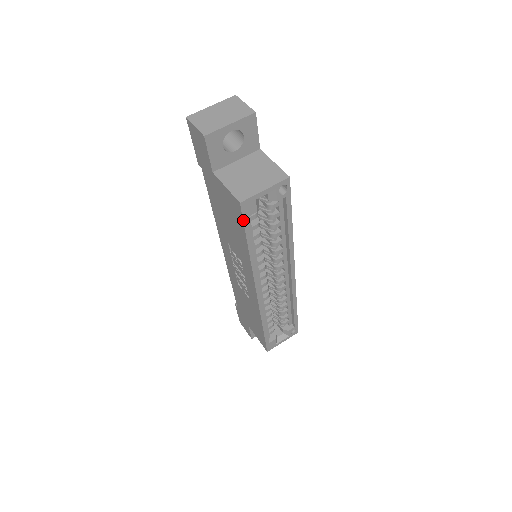
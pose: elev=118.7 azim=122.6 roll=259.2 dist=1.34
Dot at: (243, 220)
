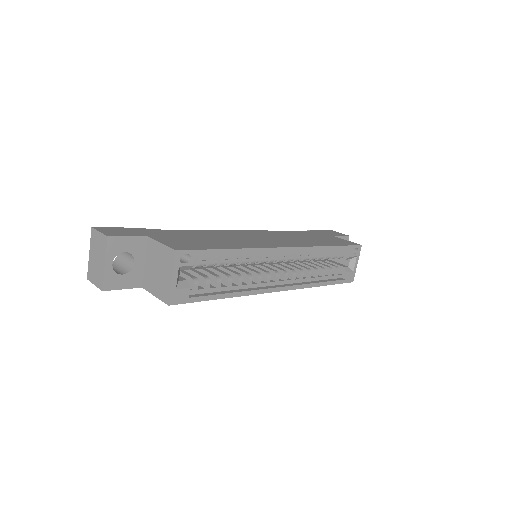
Dot at: occluded
